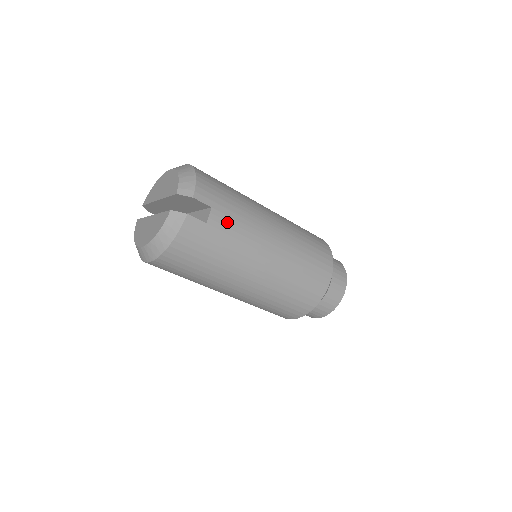
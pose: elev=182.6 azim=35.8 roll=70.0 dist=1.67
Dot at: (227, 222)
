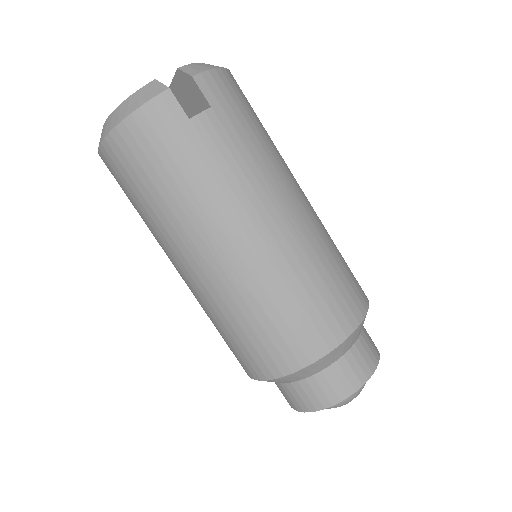
Dot at: (221, 141)
